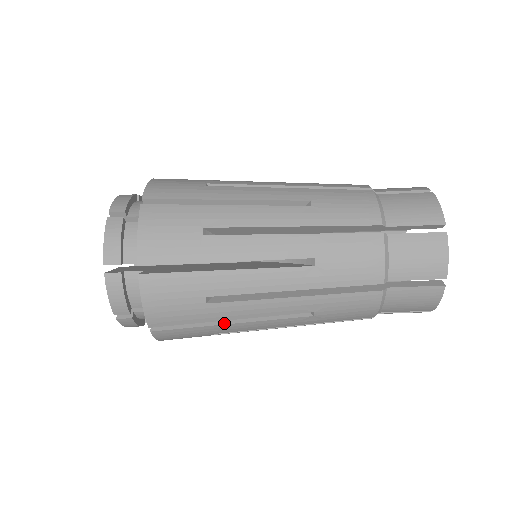
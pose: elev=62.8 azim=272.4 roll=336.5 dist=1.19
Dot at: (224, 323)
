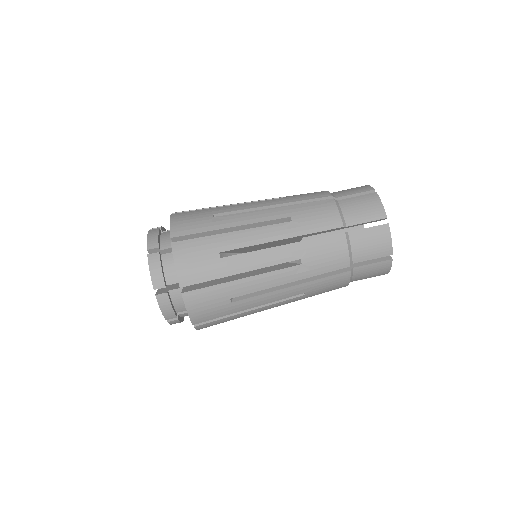
Dot at: (236, 279)
